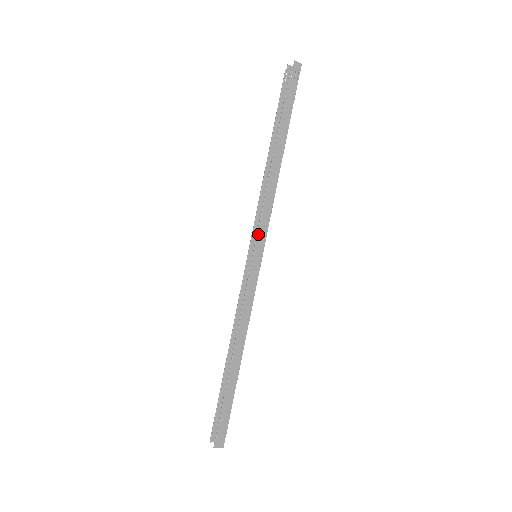
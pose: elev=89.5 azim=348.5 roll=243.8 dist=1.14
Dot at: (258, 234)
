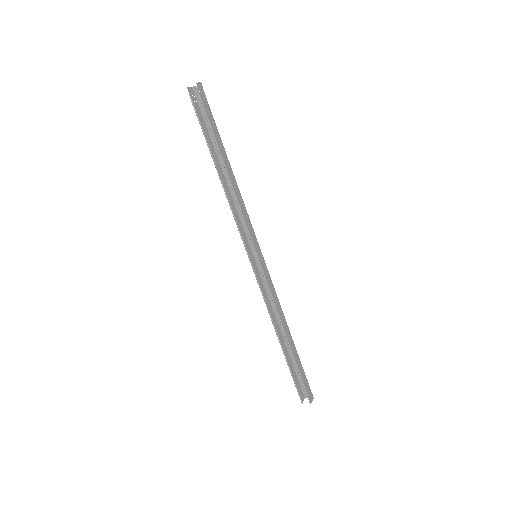
Dot at: (252, 239)
